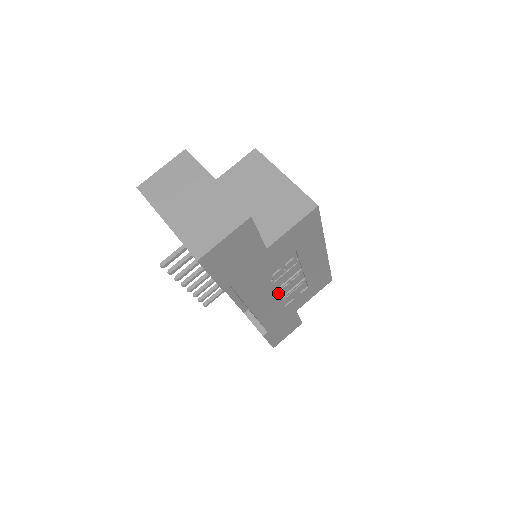
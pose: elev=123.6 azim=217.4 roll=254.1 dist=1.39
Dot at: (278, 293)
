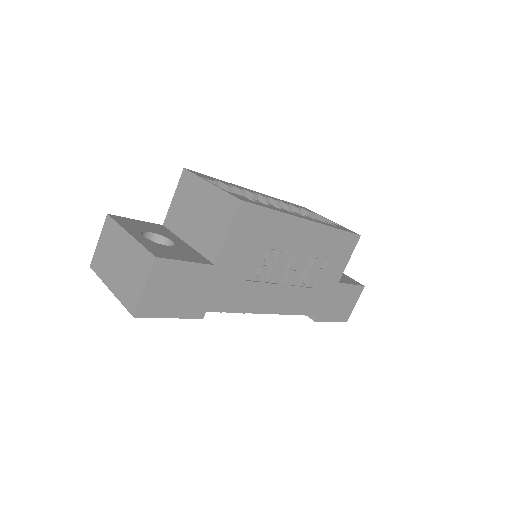
Dot at: (286, 284)
